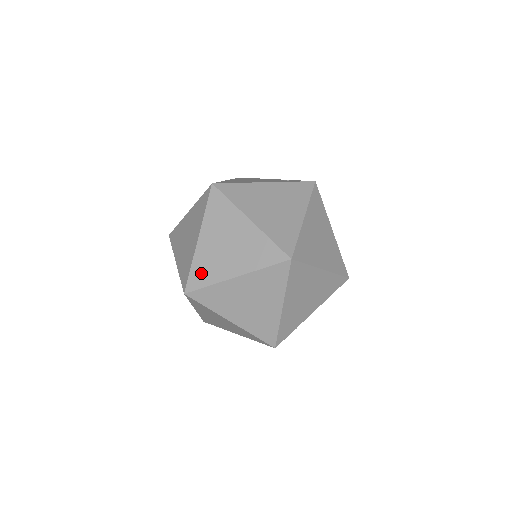
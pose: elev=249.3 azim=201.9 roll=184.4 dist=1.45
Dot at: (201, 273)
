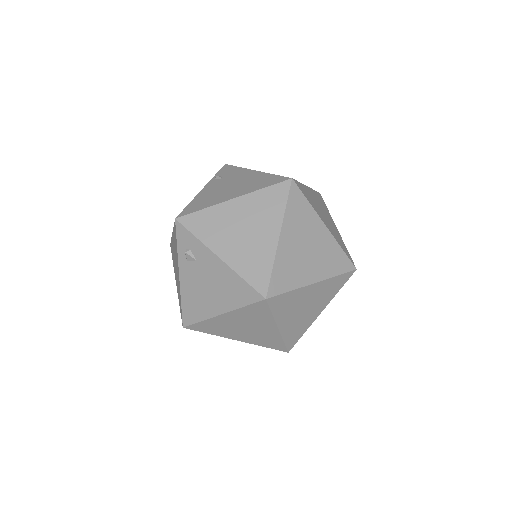
Dot at: (283, 276)
